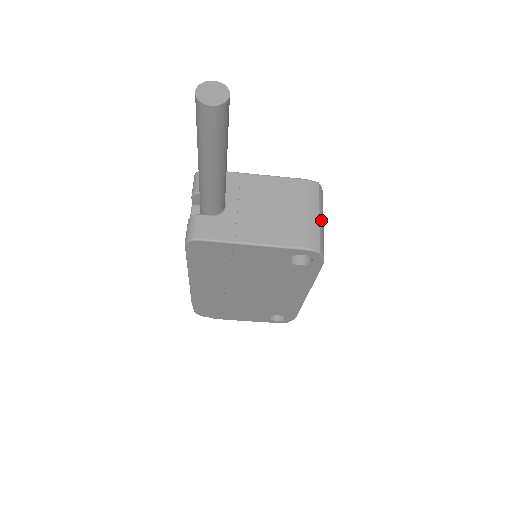
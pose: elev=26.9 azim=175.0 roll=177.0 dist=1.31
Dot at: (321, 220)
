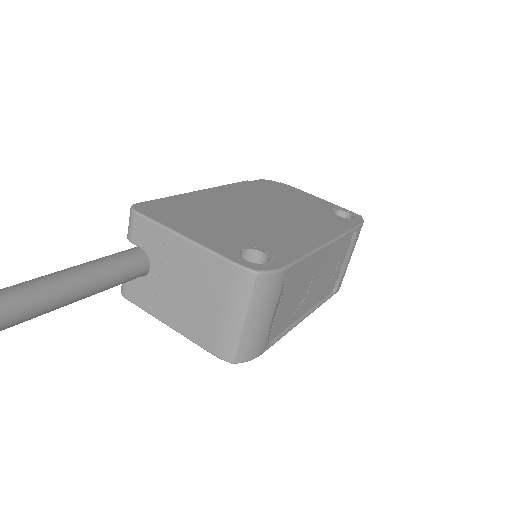
Dot at: (250, 323)
